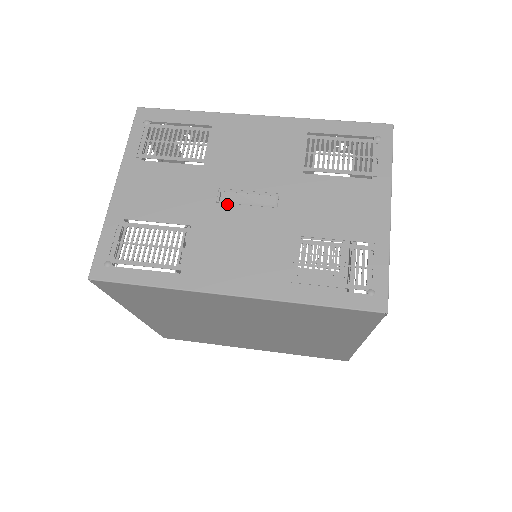
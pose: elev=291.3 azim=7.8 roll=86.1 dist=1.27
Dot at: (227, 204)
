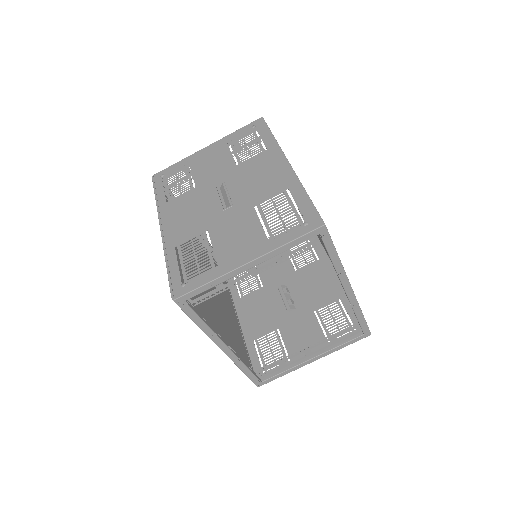
Dot at: (215, 191)
